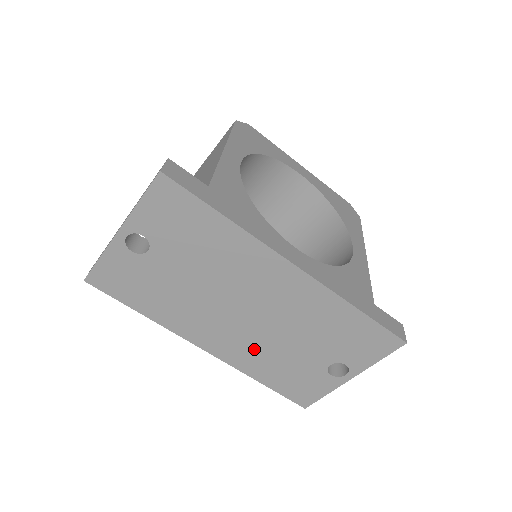
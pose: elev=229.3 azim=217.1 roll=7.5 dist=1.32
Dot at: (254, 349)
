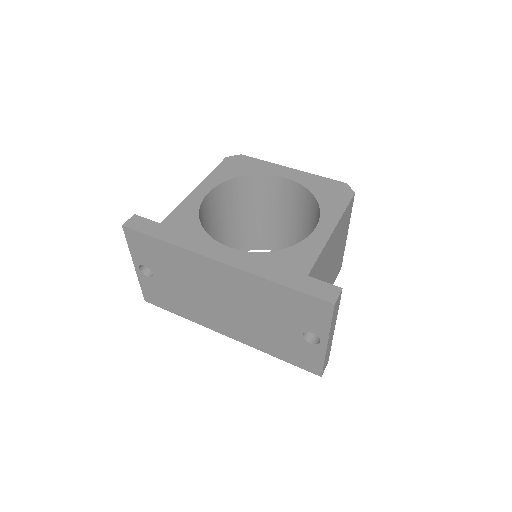
Dot at: (250, 330)
